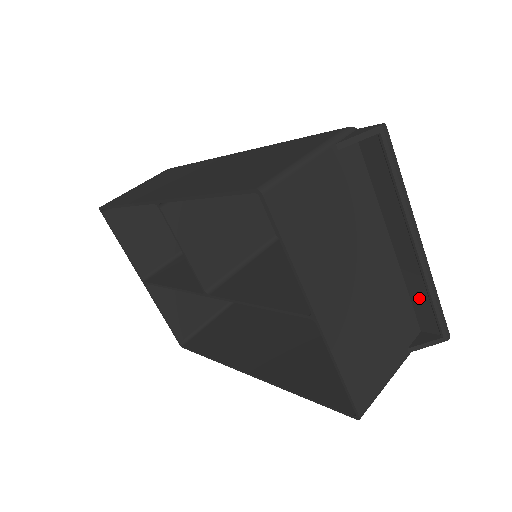
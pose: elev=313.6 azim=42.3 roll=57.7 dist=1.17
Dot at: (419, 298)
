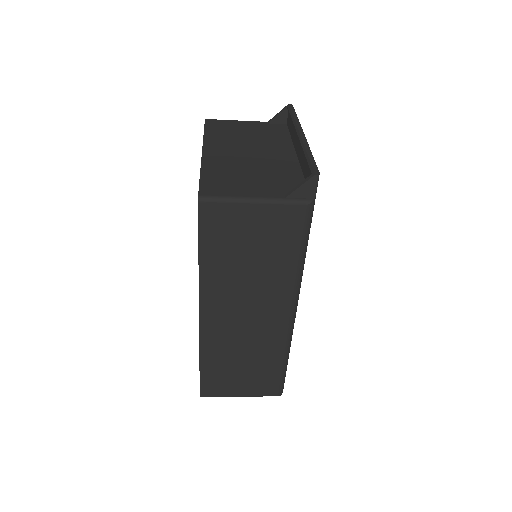
Dot at: (305, 169)
